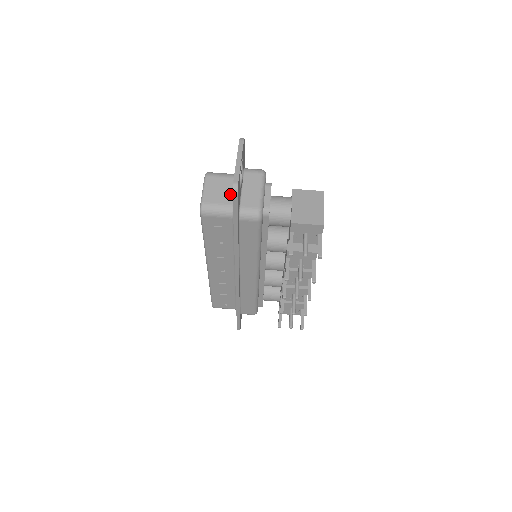
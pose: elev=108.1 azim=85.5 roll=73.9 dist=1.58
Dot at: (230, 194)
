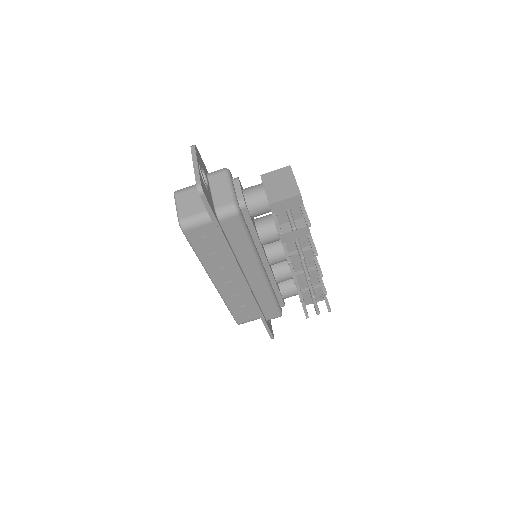
Dot at: (202, 201)
